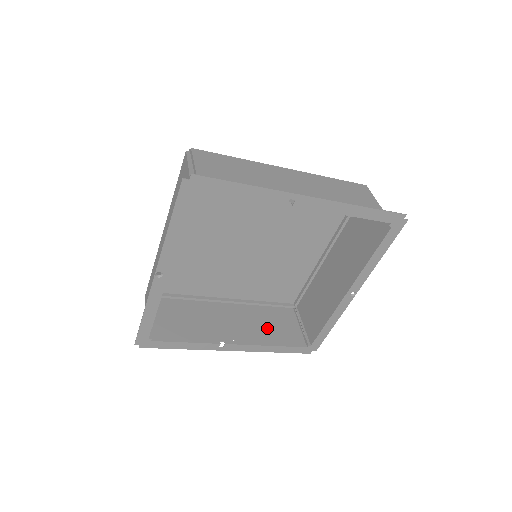
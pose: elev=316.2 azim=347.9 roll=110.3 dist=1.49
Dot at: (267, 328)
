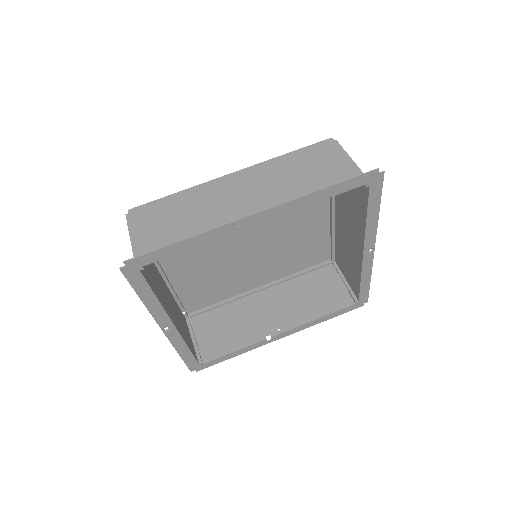
Dot at: (309, 300)
